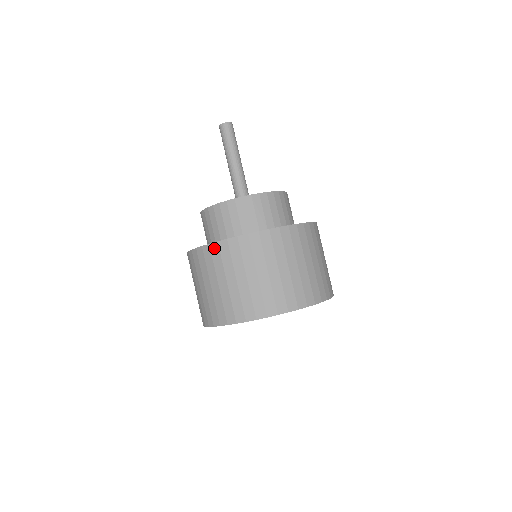
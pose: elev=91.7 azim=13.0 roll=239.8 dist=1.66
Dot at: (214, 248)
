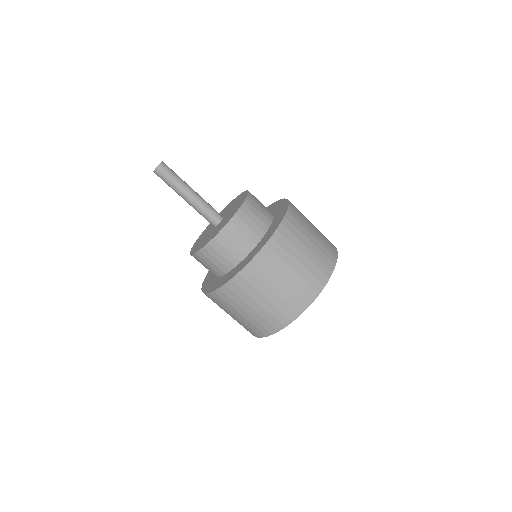
Dot at: (259, 259)
